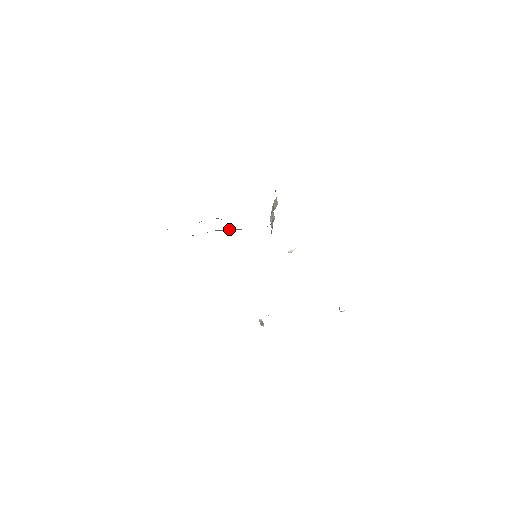
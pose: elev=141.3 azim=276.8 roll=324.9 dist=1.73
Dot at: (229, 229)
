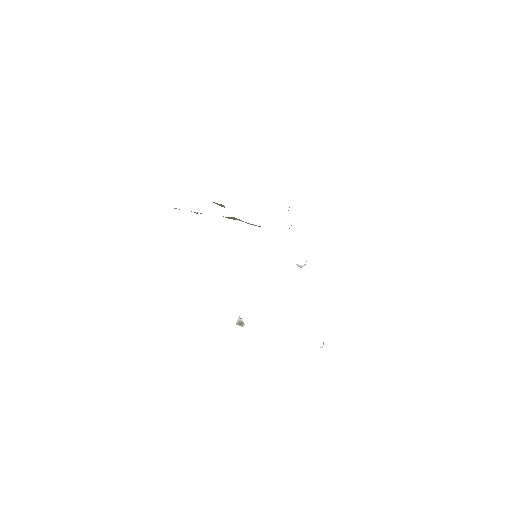
Dot at: (240, 220)
